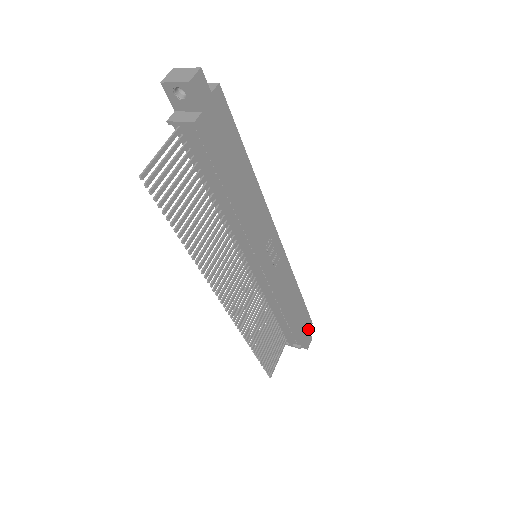
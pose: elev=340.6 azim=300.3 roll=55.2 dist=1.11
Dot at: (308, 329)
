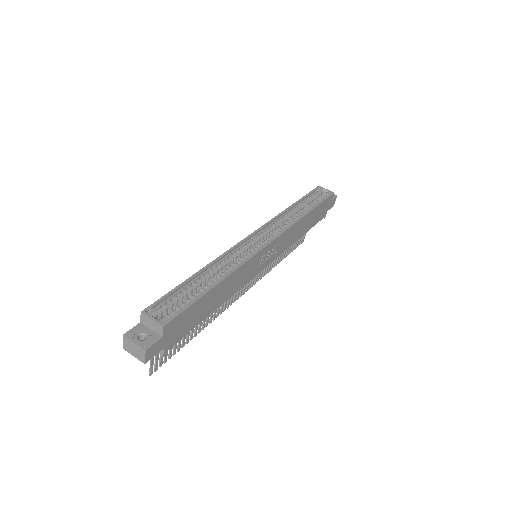
Dot at: (330, 201)
